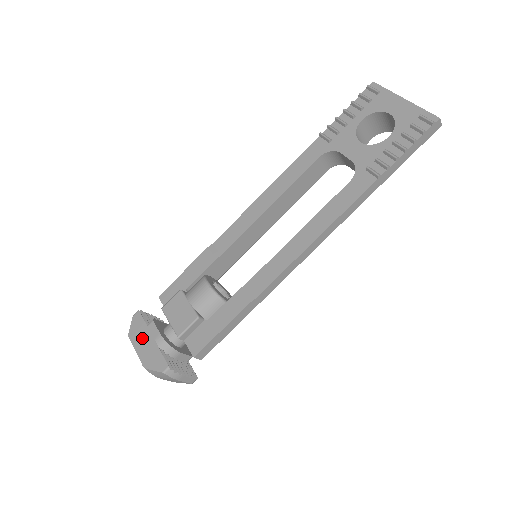
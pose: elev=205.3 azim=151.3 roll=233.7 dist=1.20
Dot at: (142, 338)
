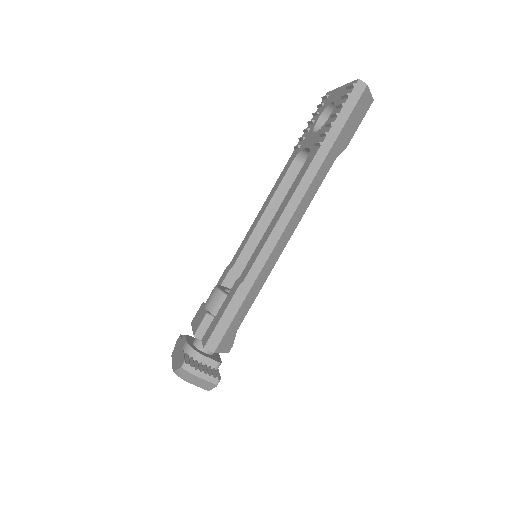
Dot at: (177, 351)
